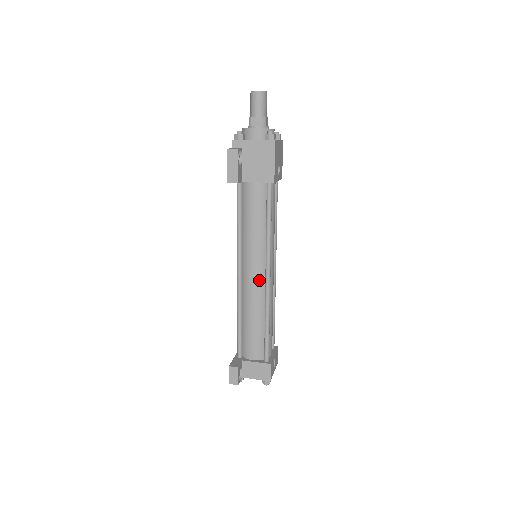
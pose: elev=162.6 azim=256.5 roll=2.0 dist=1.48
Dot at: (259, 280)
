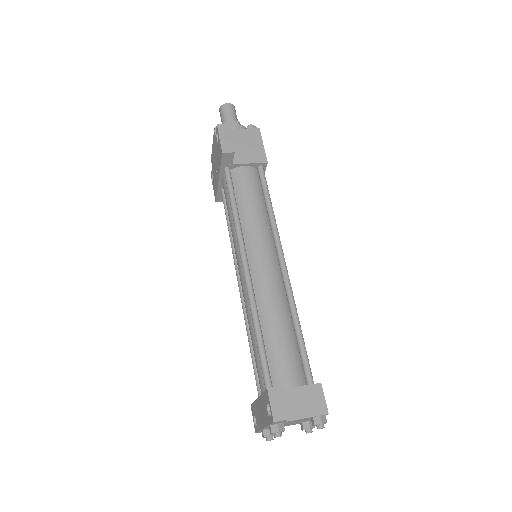
Dot at: (273, 269)
